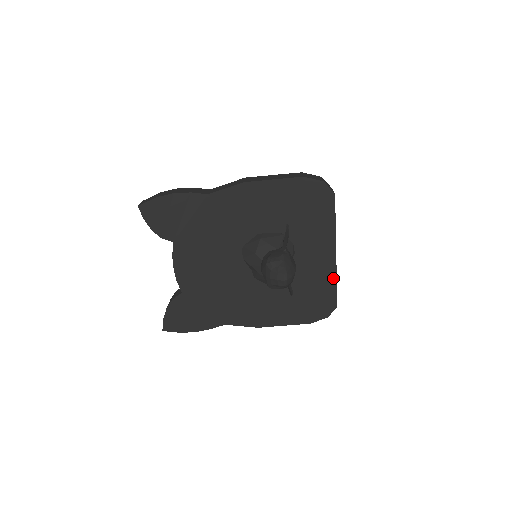
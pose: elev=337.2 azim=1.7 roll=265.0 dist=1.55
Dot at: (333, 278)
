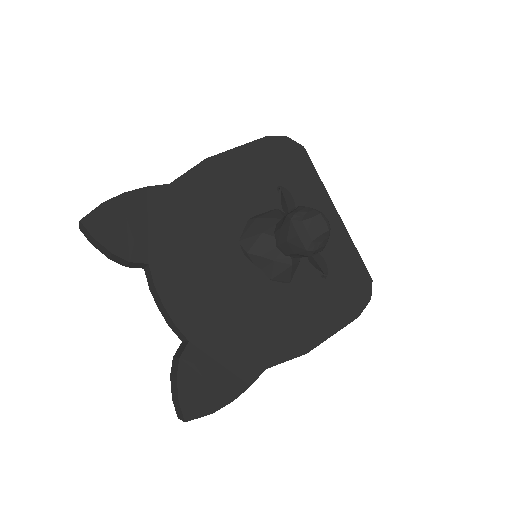
Dot at: (350, 245)
